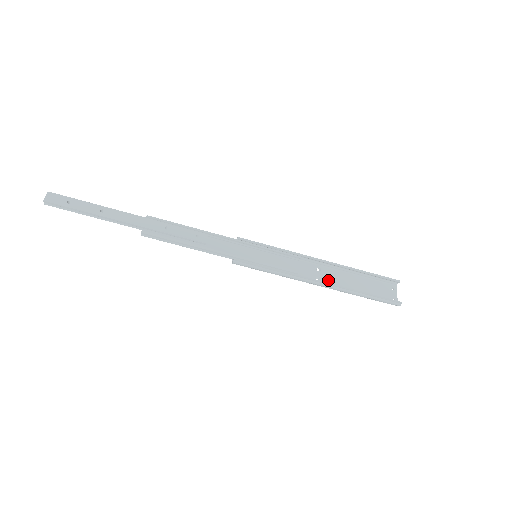
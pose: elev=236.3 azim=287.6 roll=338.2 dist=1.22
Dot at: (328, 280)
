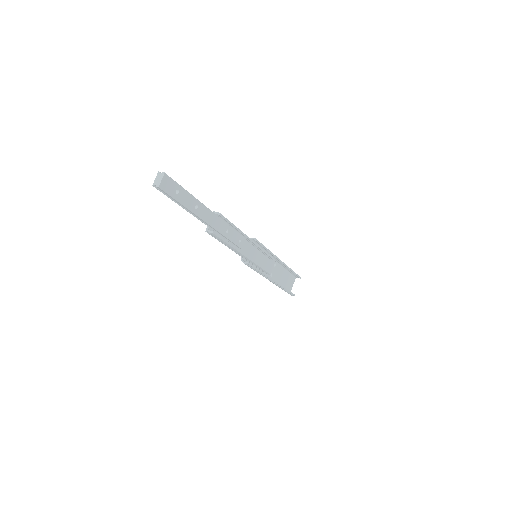
Dot at: (275, 275)
